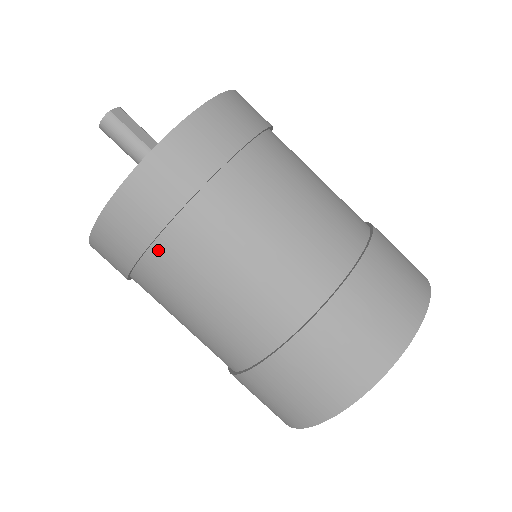
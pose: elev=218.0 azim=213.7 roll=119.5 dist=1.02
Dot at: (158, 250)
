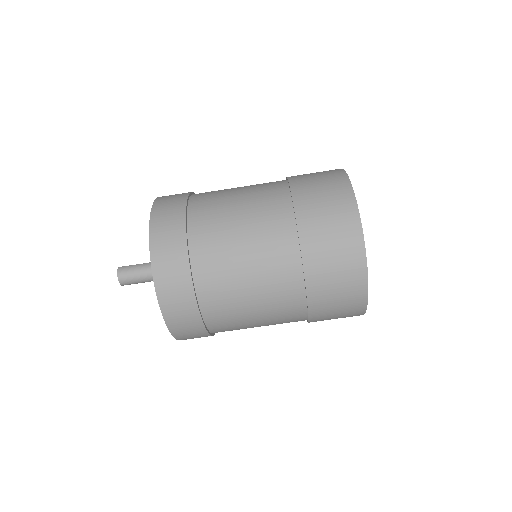
Dot at: (194, 246)
